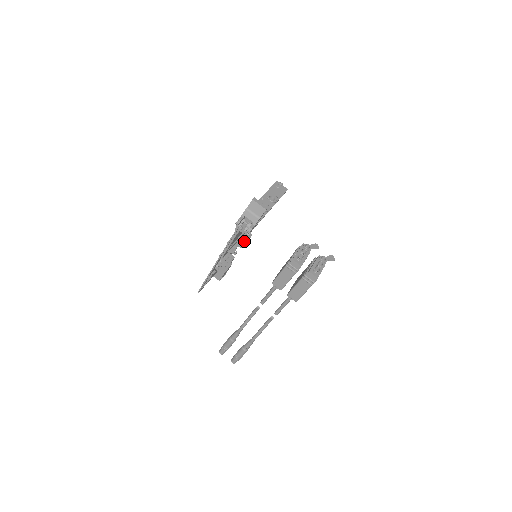
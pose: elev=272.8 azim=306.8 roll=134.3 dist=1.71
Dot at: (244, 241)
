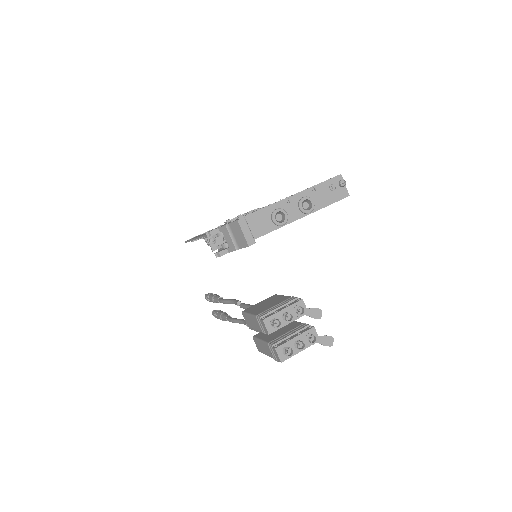
Dot at: occluded
